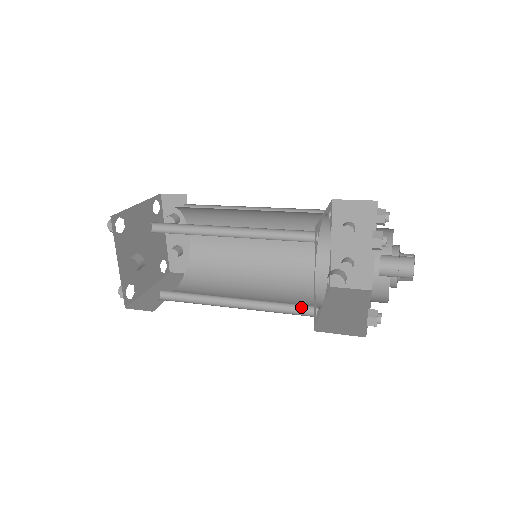
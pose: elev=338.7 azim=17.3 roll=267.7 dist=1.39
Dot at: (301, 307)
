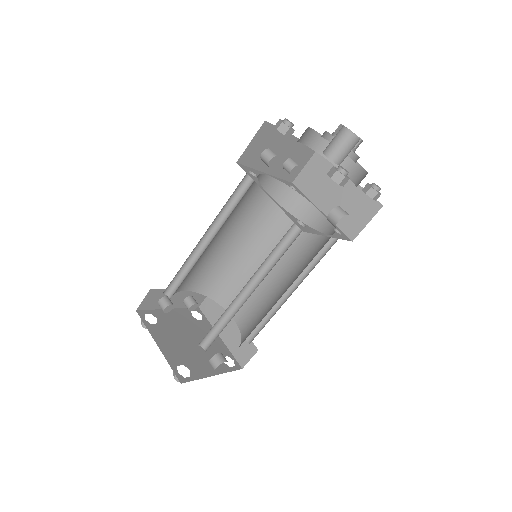
Dot at: (325, 240)
